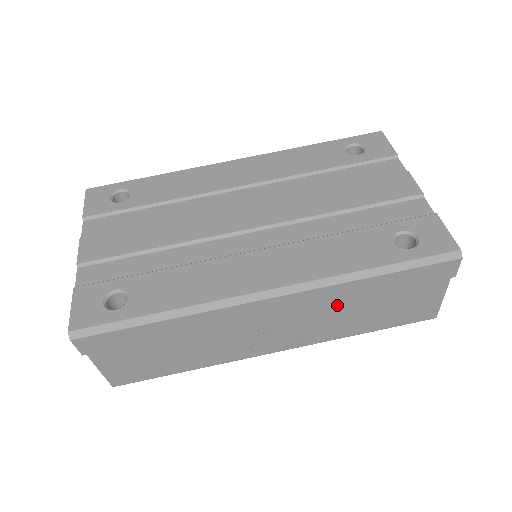
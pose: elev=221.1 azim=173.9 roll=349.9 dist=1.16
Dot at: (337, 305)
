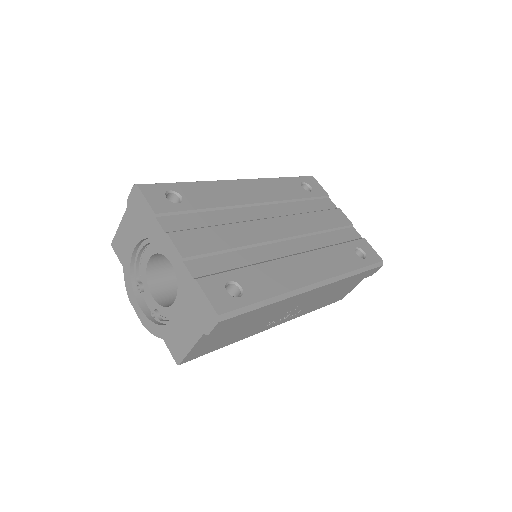
Dot at: (326, 292)
